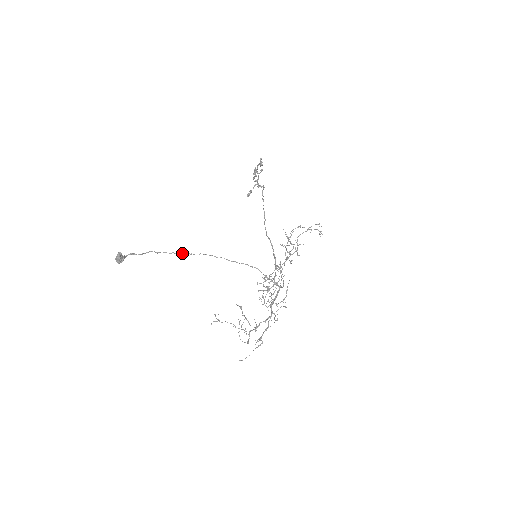
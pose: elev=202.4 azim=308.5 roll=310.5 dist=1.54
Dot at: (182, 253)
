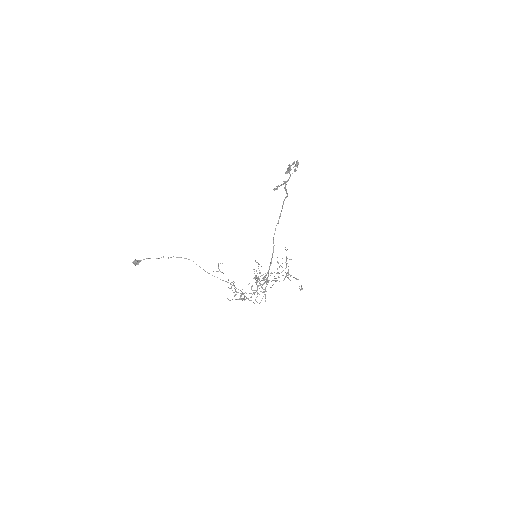
Dot at: (188, 259)
